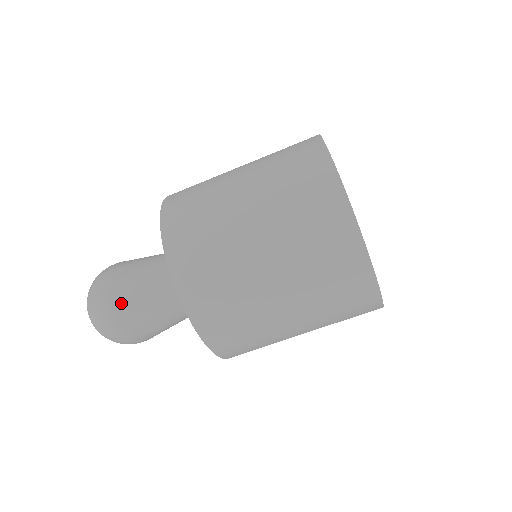
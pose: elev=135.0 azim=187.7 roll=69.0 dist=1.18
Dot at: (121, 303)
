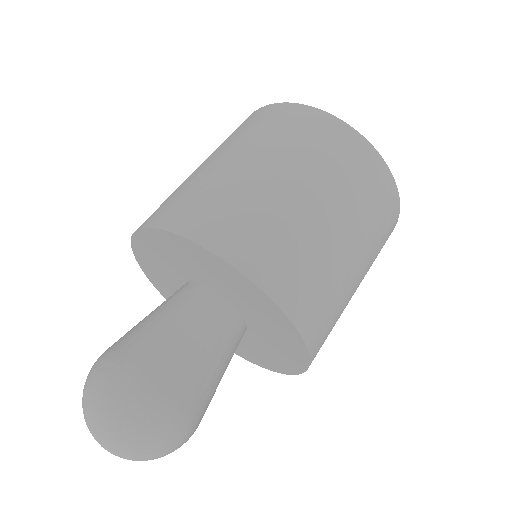
Dot at: (142, 362)
